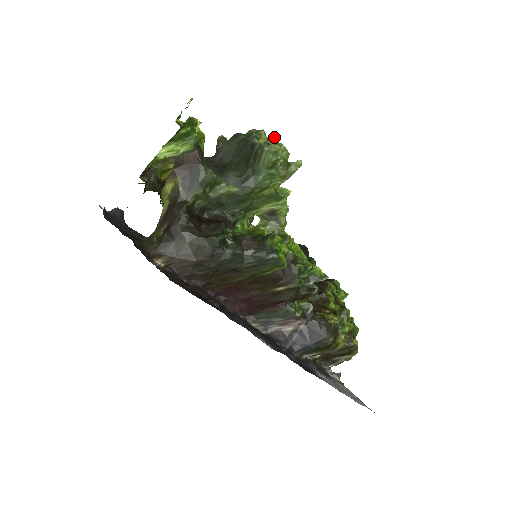
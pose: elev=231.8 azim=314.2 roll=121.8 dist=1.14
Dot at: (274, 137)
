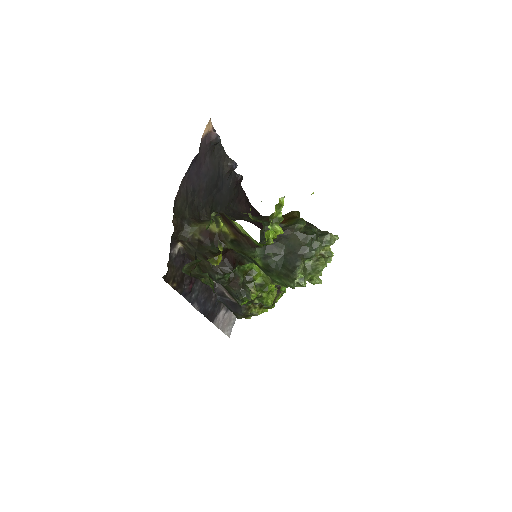
Dot at: (331, 256)
